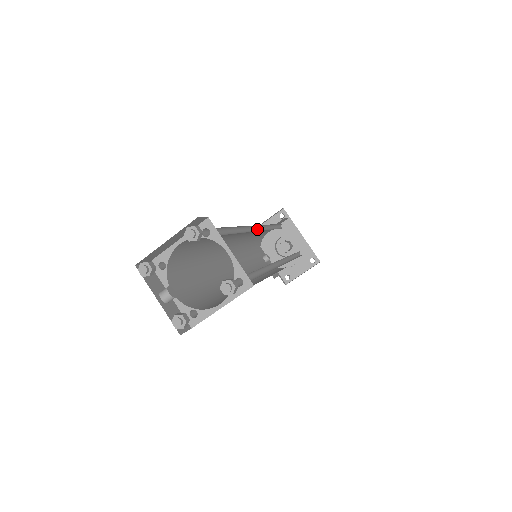
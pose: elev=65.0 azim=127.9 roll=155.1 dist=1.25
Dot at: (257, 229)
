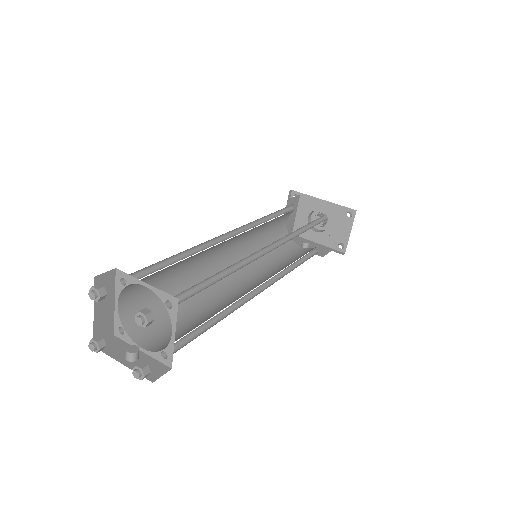
Dot at: (238, 233)
